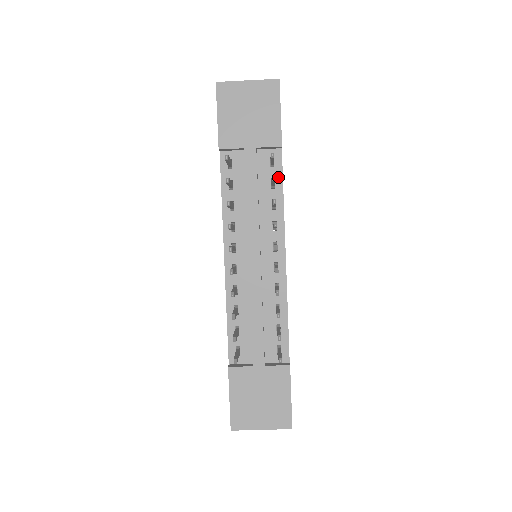
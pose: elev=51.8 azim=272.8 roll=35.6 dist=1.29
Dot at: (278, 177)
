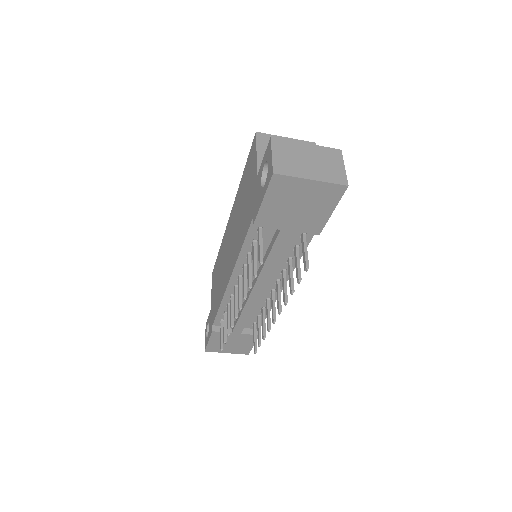
Dot at: occluded
